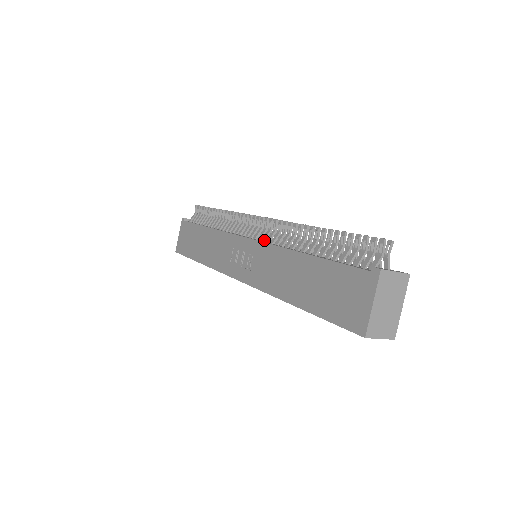
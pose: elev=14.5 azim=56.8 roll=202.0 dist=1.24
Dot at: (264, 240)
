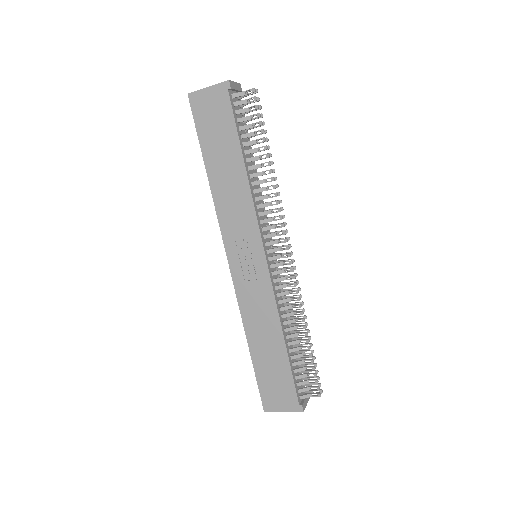
Dot at: (274, 275)
